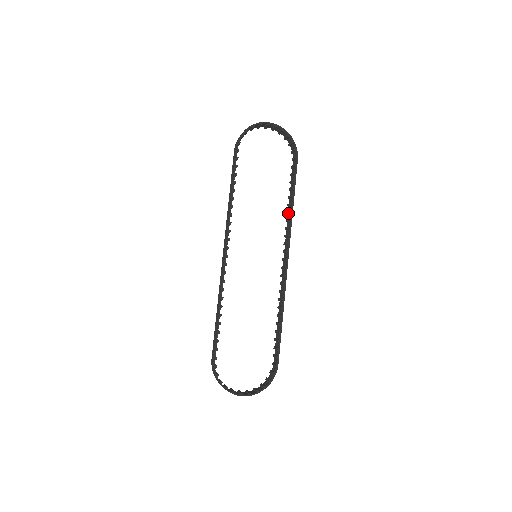
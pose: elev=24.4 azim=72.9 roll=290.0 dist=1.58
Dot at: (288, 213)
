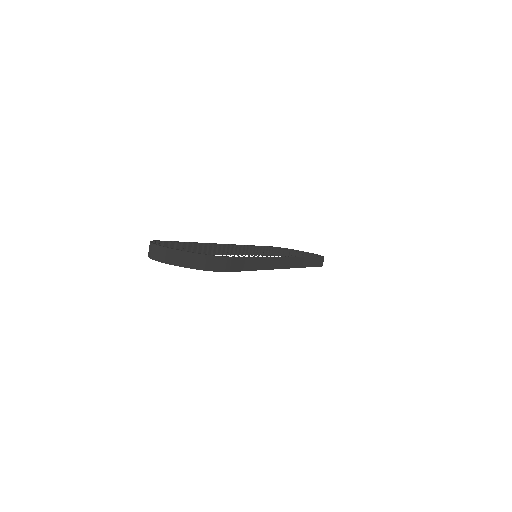
Dot at: (262, 262)
